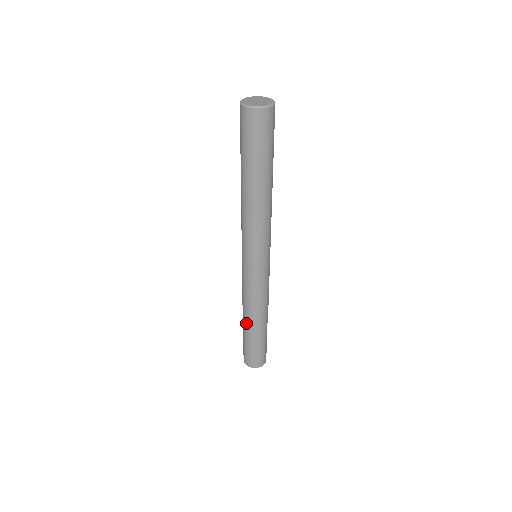
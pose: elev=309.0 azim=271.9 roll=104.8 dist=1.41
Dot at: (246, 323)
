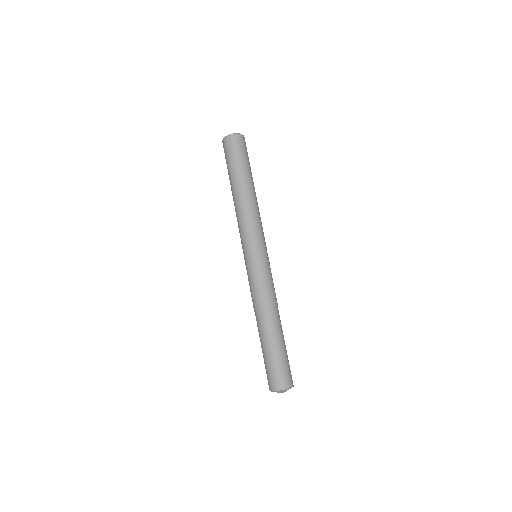
Dot at: (271, 326)
